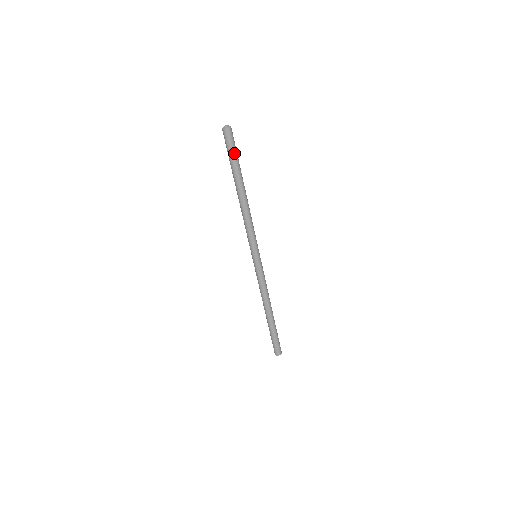
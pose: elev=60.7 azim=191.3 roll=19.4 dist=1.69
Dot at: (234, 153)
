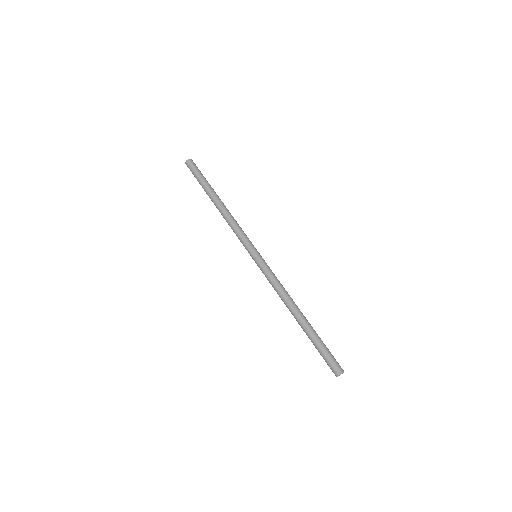
Dot at: (200, 174)
